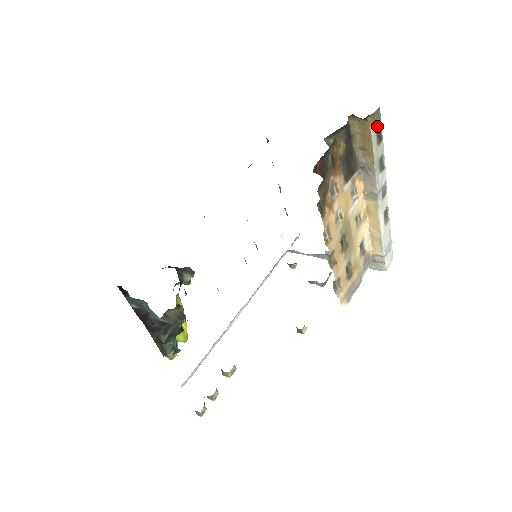
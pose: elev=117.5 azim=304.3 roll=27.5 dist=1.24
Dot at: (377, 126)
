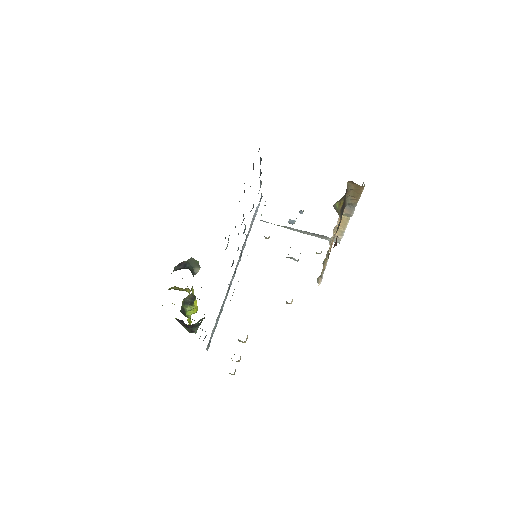
Dot at: occluded
